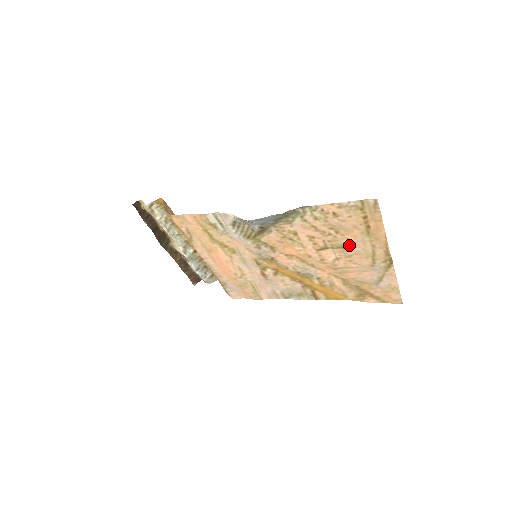
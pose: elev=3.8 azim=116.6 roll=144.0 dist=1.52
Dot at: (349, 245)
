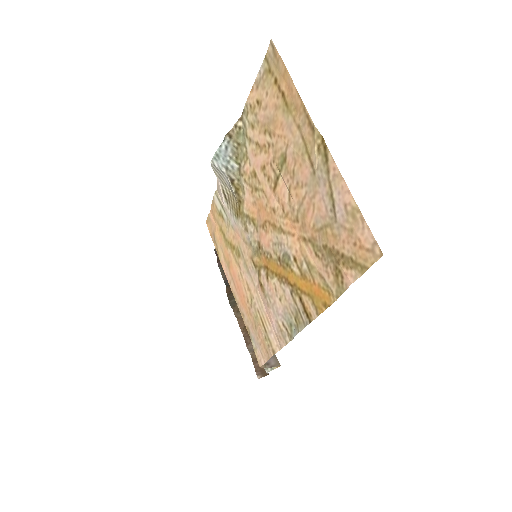
Dot at: (285, 149)
